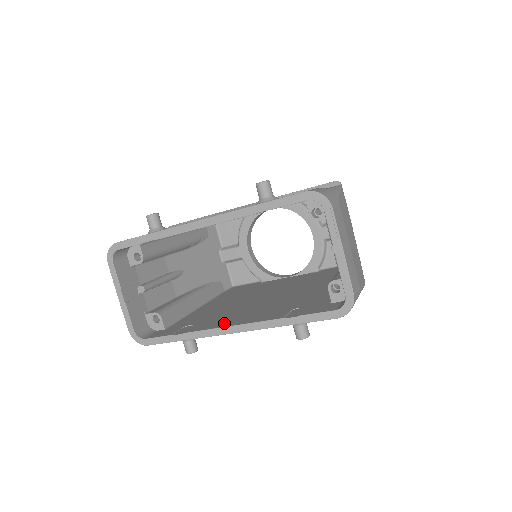
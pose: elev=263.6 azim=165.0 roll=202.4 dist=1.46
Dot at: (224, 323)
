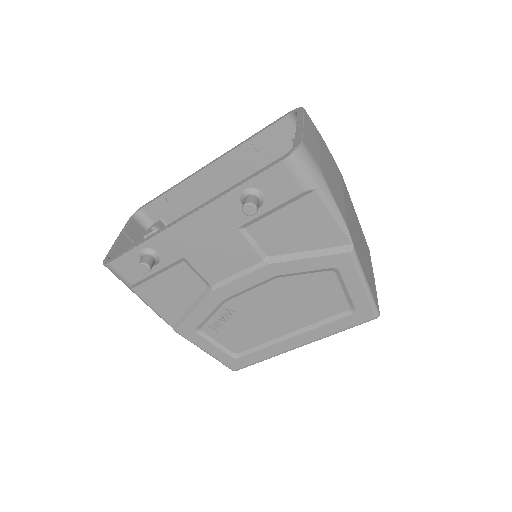
Dot at: occluded
